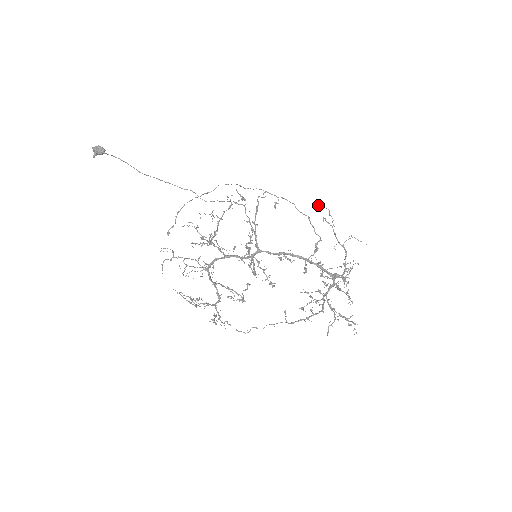
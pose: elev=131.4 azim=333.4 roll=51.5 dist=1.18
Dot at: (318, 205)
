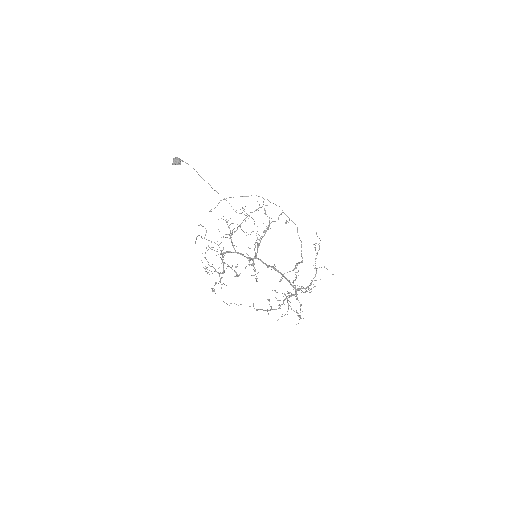
Dot at: (316, 233)
